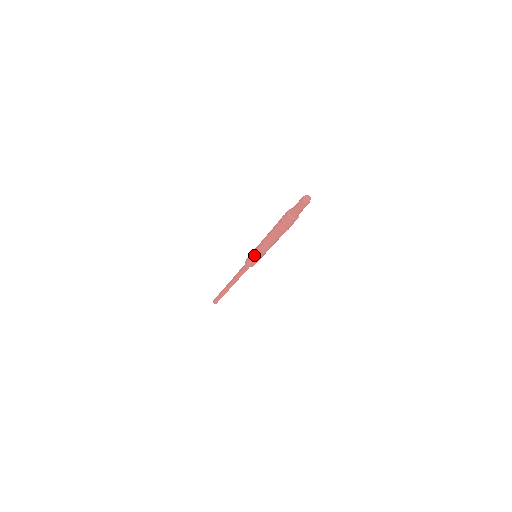
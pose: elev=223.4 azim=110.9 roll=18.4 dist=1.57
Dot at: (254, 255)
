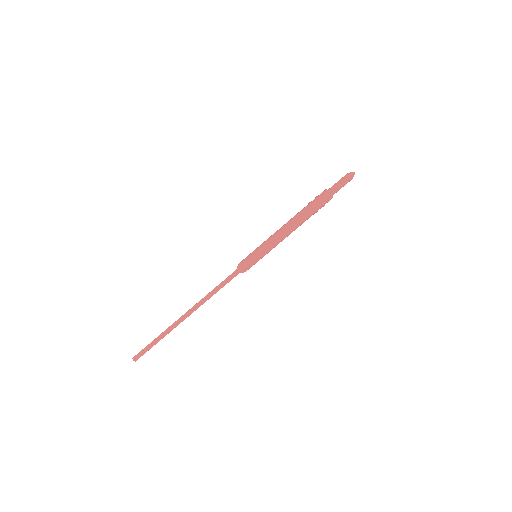
Dot at: (259, 248)
